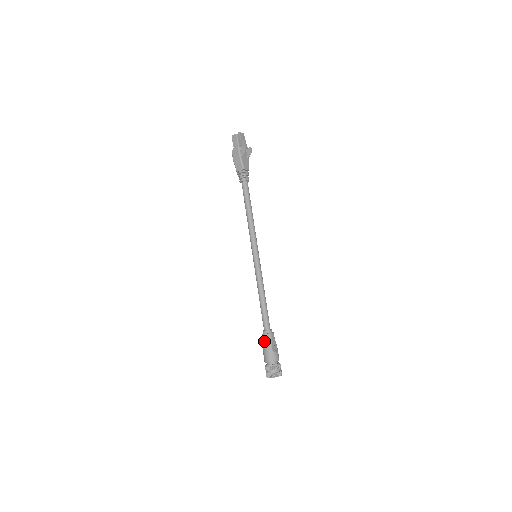
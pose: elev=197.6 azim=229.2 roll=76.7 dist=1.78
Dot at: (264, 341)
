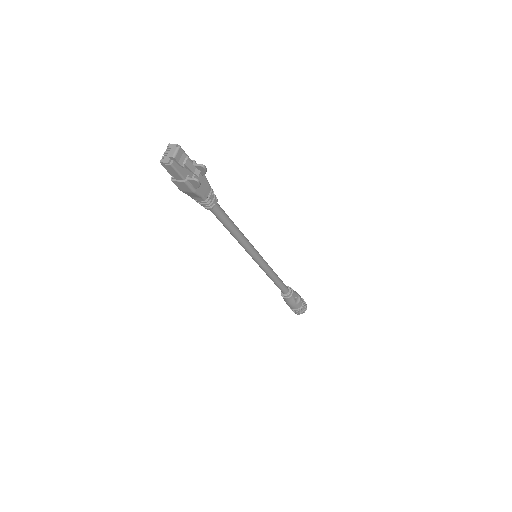
Dot at: (286, 301)
